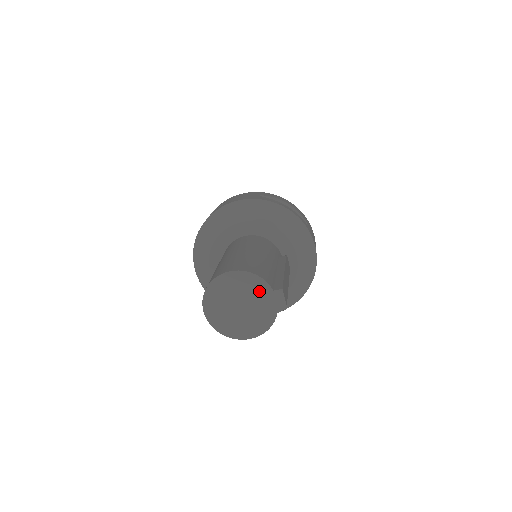
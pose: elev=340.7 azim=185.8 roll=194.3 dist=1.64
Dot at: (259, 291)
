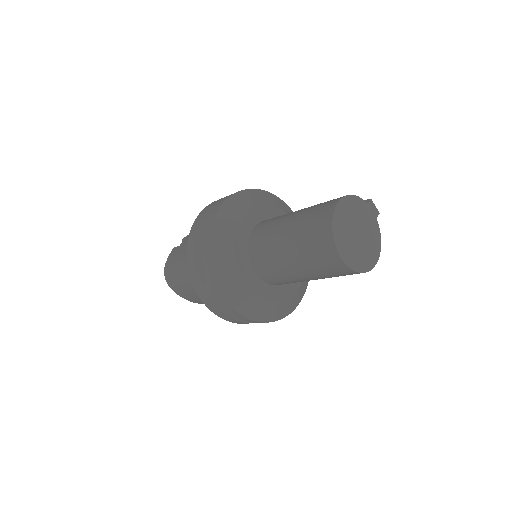
Dot at: (361, 210)
